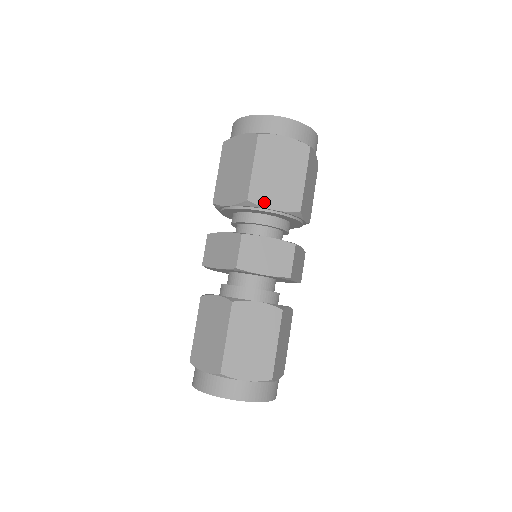
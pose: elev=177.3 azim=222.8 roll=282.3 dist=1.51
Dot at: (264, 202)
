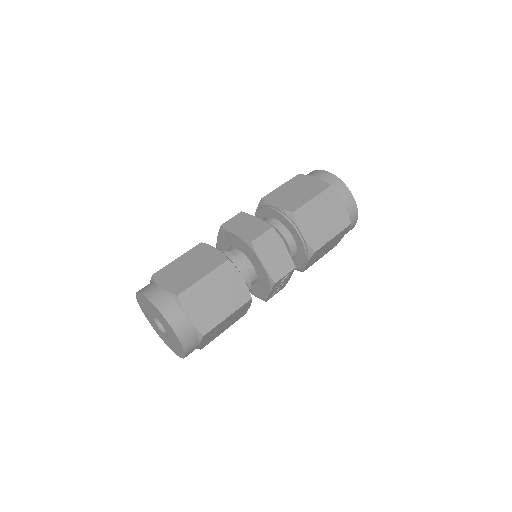
Dot at: (272, 202)
